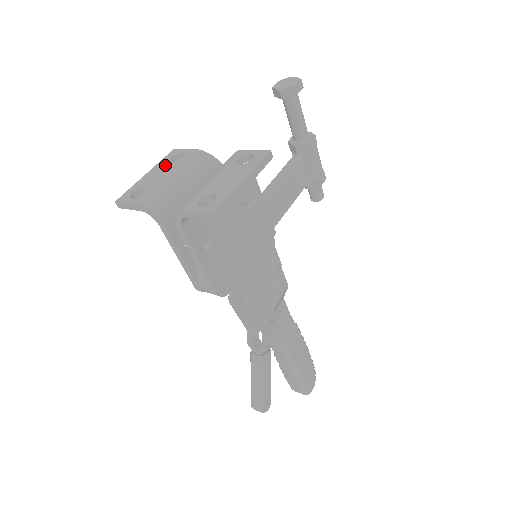
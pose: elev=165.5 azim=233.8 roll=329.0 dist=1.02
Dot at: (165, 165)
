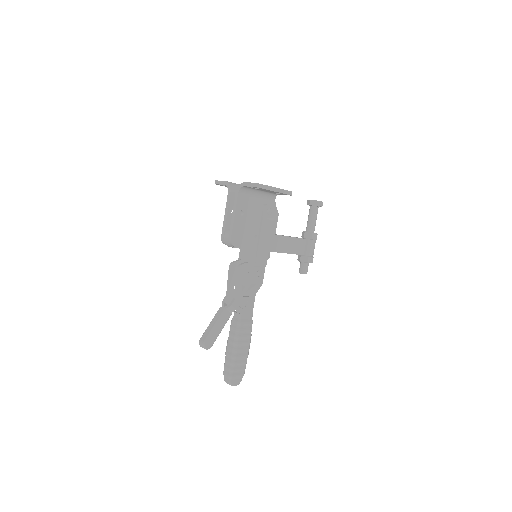
Dot at: occluded
